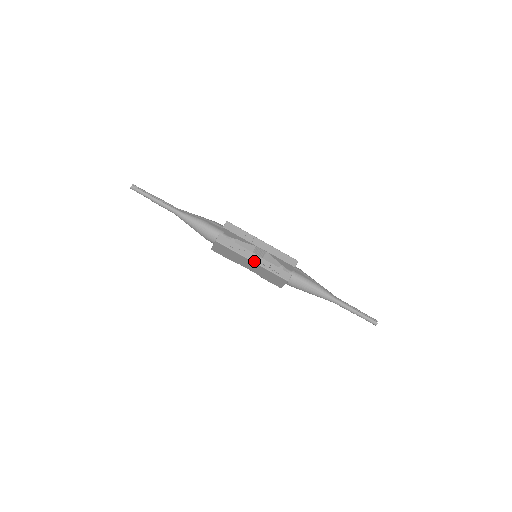
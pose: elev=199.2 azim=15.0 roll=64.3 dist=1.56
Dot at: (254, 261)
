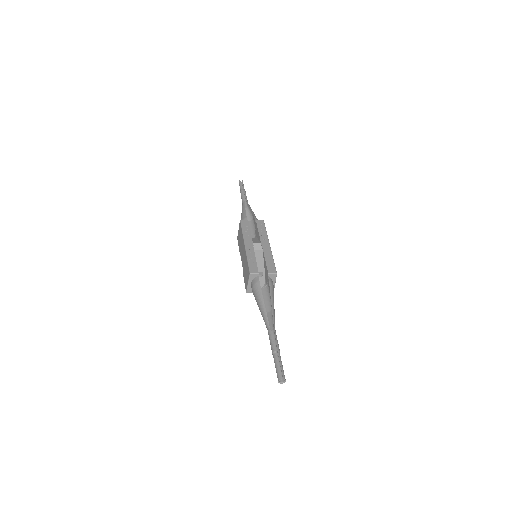
Dot at: (246, 245)
